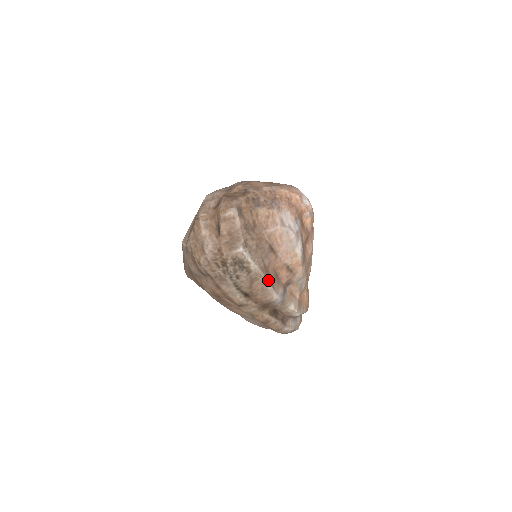
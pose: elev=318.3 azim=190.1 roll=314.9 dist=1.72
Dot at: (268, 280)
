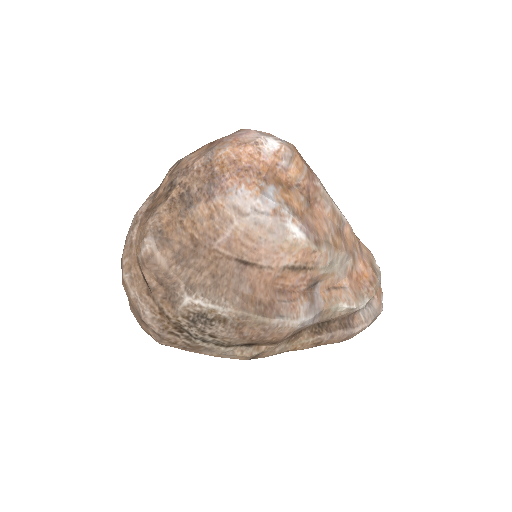
Dot at: (263, 314)
